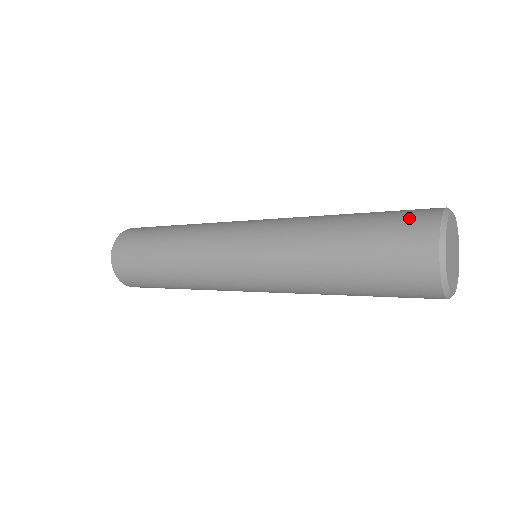
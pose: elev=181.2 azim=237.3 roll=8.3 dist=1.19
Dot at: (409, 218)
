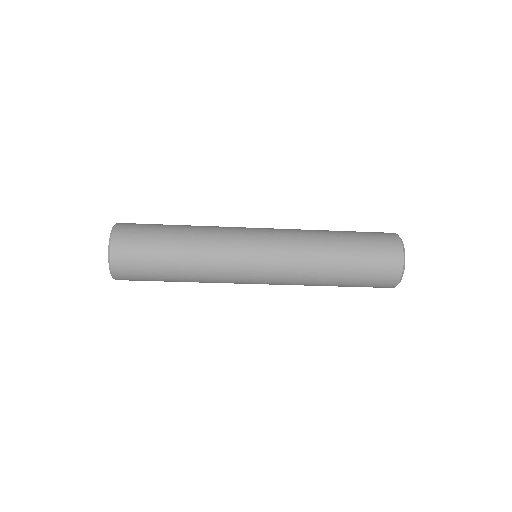
Dot at: (377, 232)
